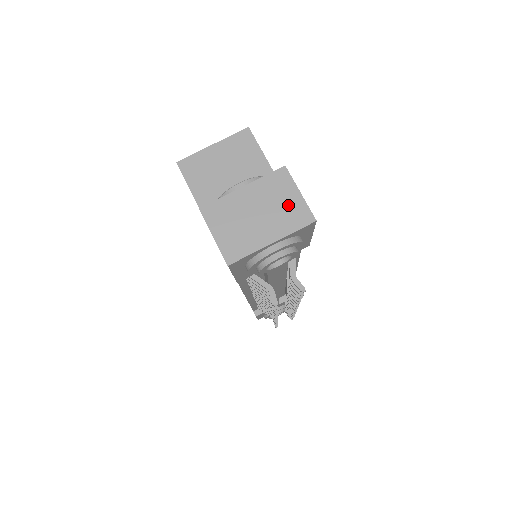
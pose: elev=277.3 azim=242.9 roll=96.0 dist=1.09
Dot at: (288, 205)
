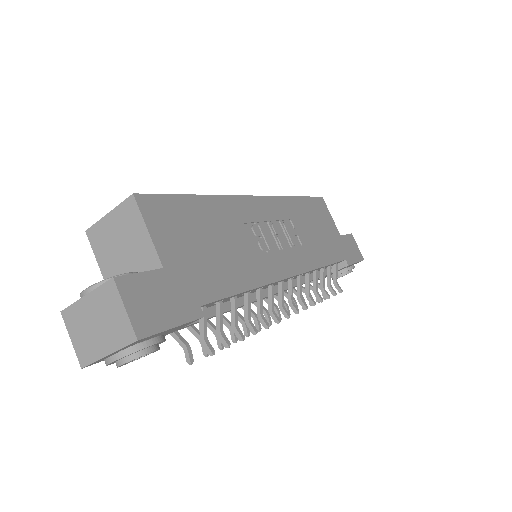
Dot at: (117, 320)
